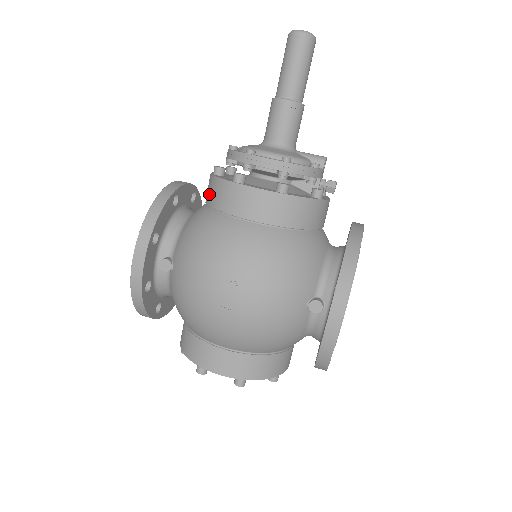
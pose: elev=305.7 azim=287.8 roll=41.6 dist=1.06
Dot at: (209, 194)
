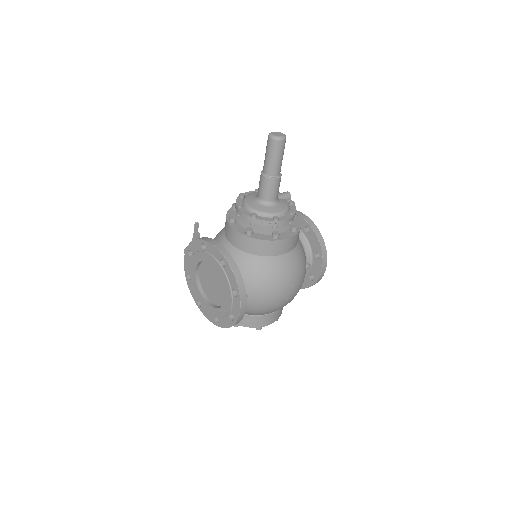
Dot at: (253, 249)
